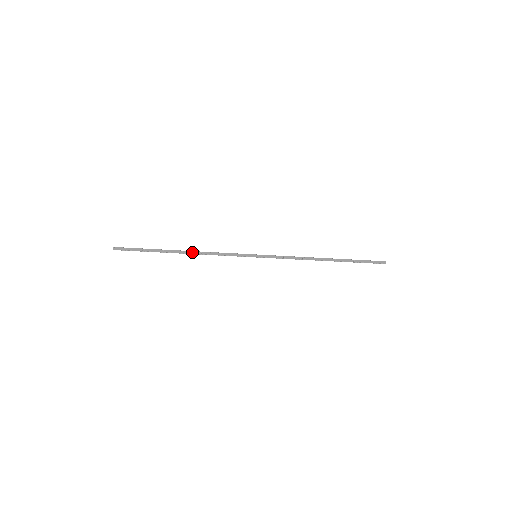
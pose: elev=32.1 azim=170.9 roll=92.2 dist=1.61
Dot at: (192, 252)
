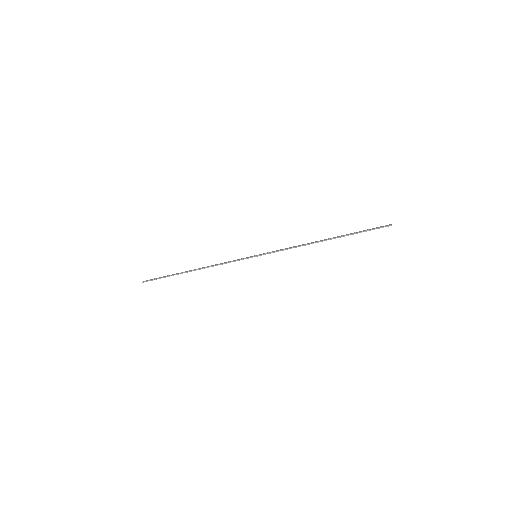
Dot at: (201, 268)
